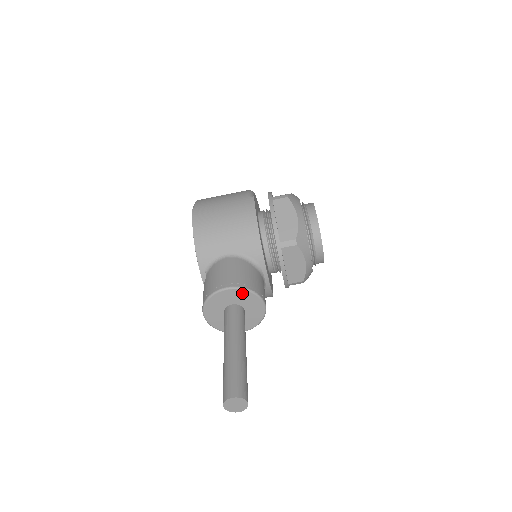
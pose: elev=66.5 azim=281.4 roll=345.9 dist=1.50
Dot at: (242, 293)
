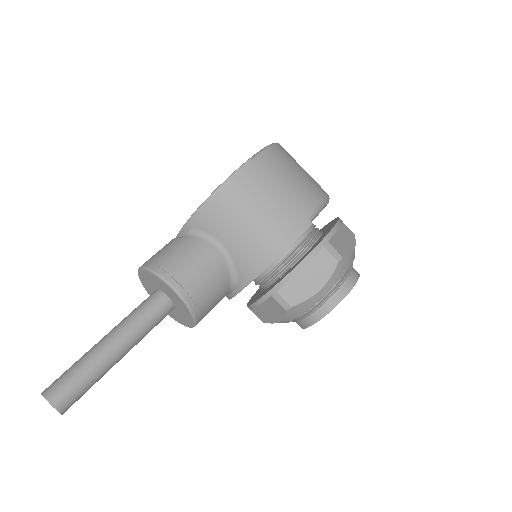
Dot at: (183, 304)
